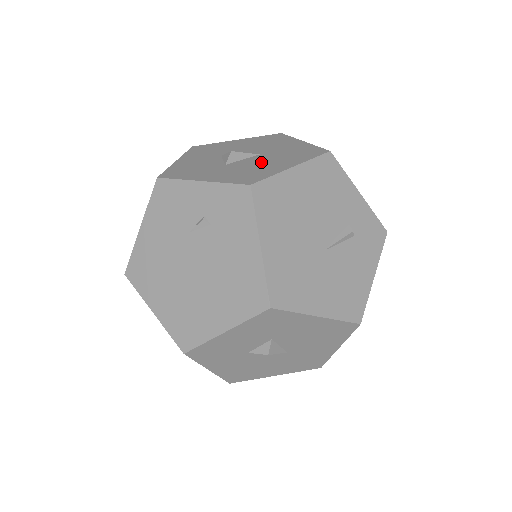
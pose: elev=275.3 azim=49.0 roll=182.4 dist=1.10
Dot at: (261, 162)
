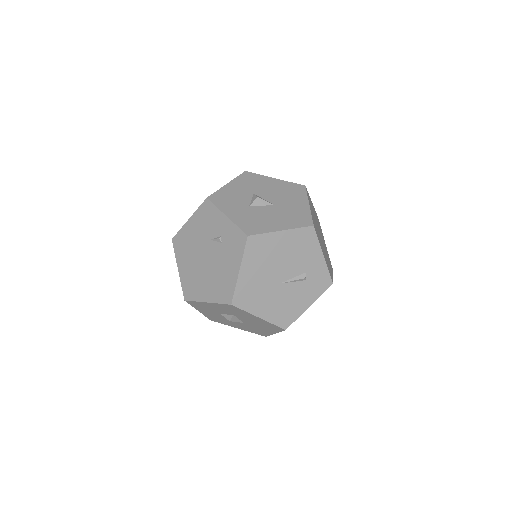
Dot at: (269, 215)
